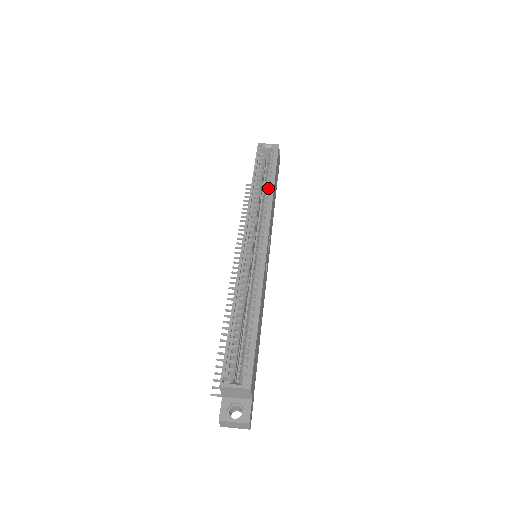
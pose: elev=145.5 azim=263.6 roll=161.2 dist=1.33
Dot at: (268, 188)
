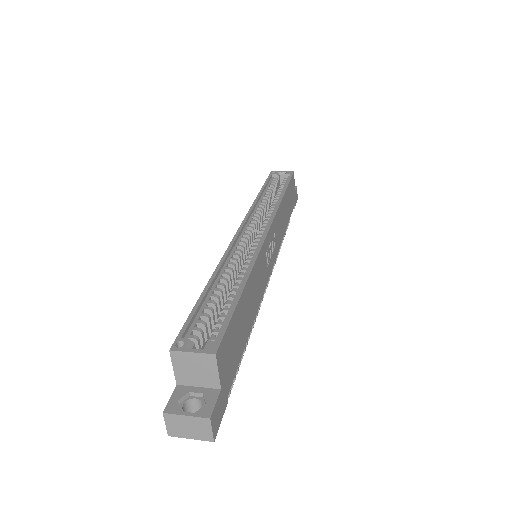
Dot at: (277, 197)
